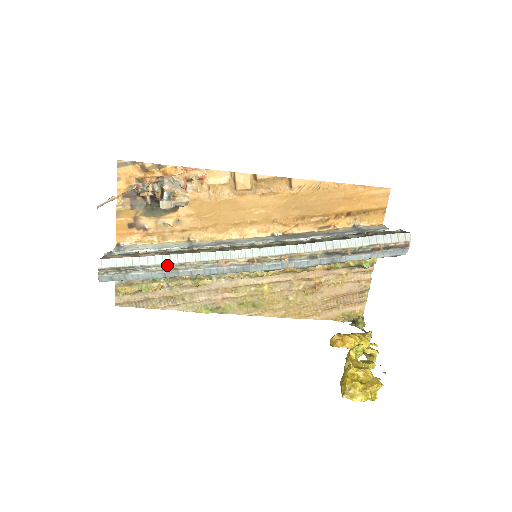
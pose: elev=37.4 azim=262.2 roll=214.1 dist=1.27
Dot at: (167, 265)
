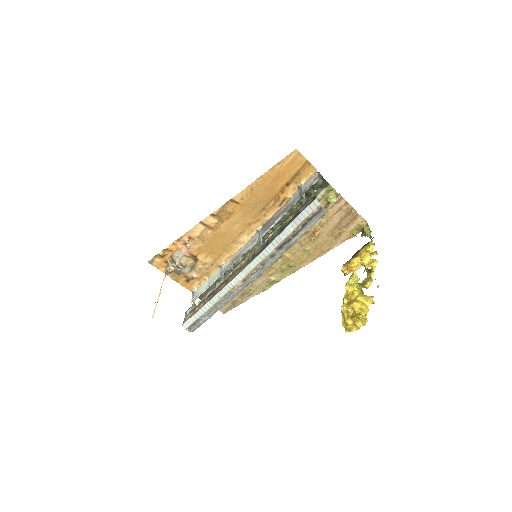
Dot at: (210, 309)
